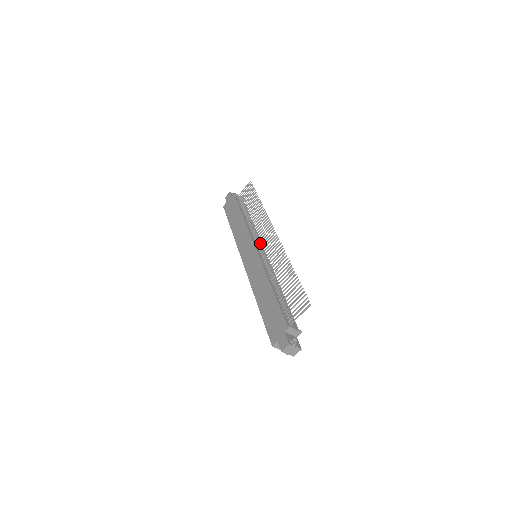
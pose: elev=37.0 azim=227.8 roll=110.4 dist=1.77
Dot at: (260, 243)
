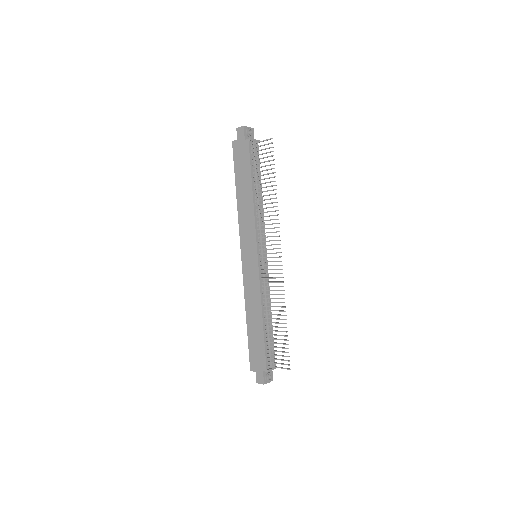
Dot at: (263, 243)
